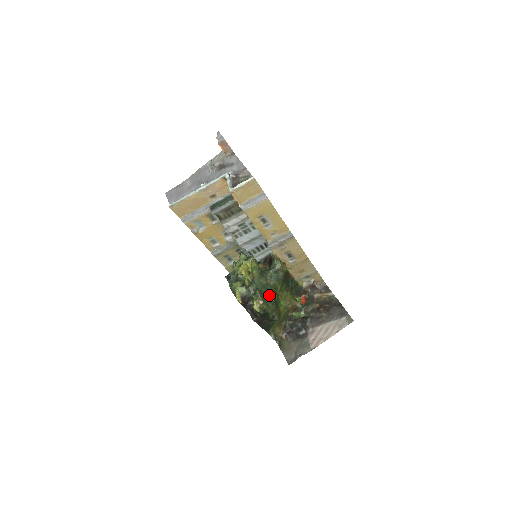
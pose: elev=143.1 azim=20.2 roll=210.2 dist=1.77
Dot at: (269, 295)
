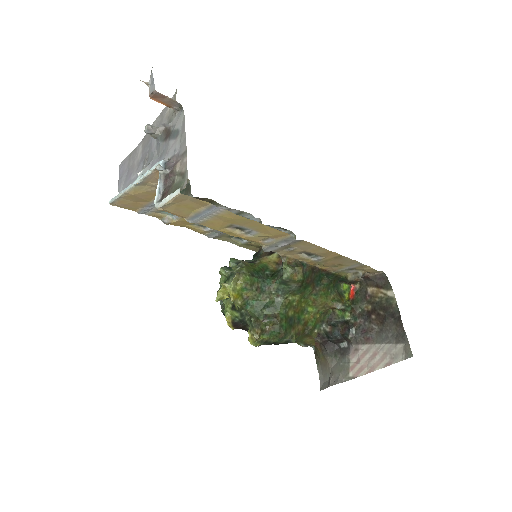
Dot at: (272, 321)
